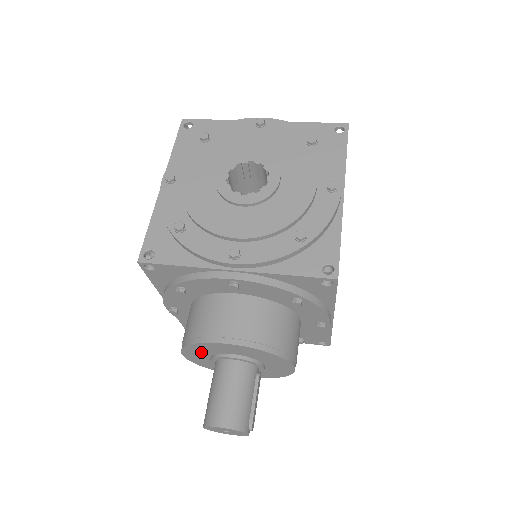
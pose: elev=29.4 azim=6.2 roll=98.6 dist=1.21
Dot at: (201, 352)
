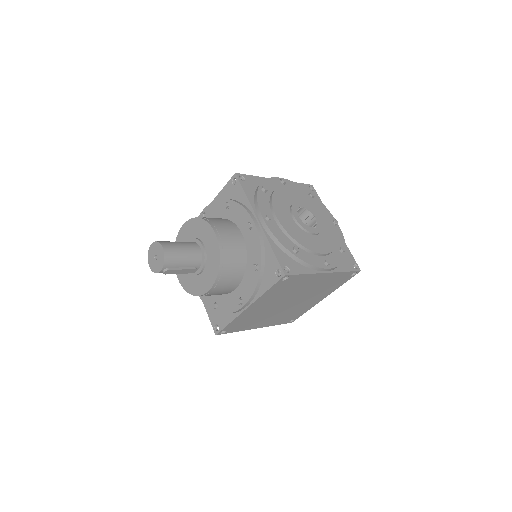
Dot at: (194, 230)
